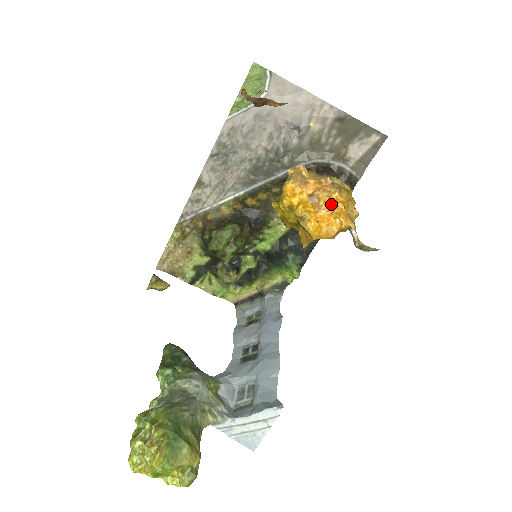
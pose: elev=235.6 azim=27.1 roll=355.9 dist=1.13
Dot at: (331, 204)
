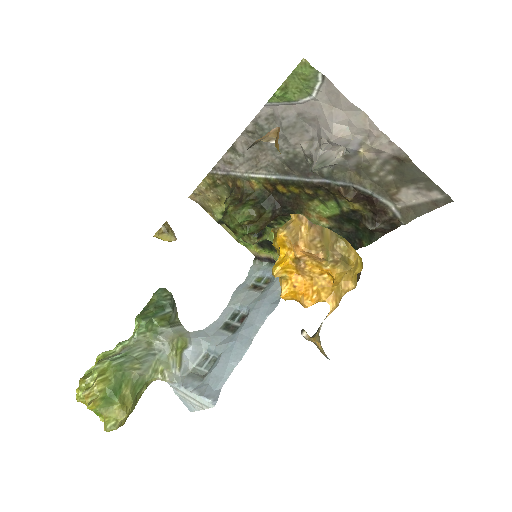
Dot at: (319, 274)
